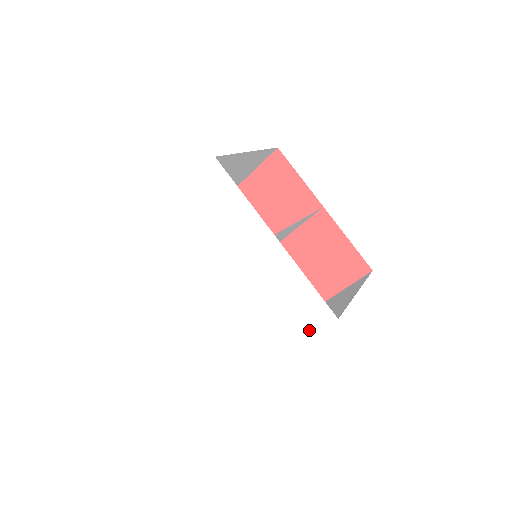
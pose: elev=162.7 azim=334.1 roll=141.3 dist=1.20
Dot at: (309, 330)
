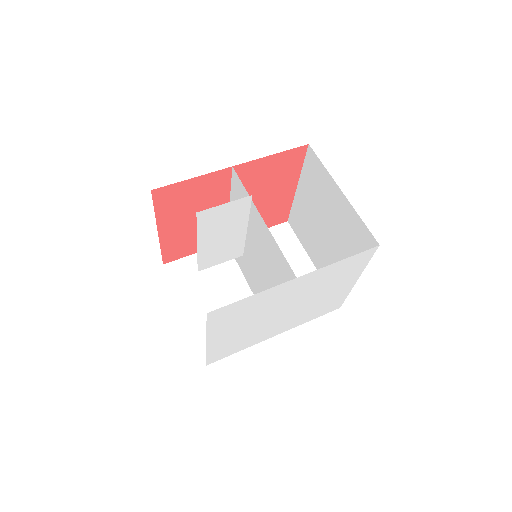
Dot at: (366, 263)
